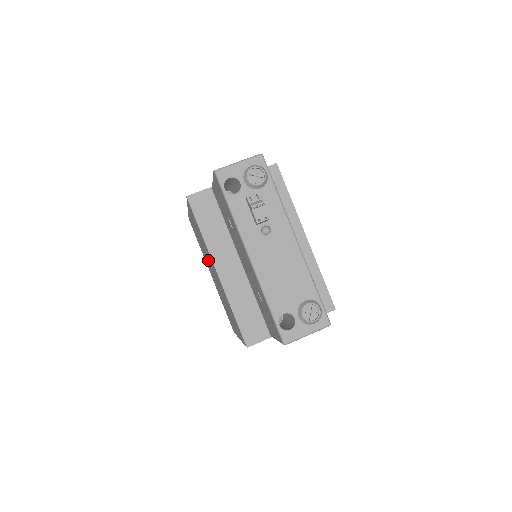
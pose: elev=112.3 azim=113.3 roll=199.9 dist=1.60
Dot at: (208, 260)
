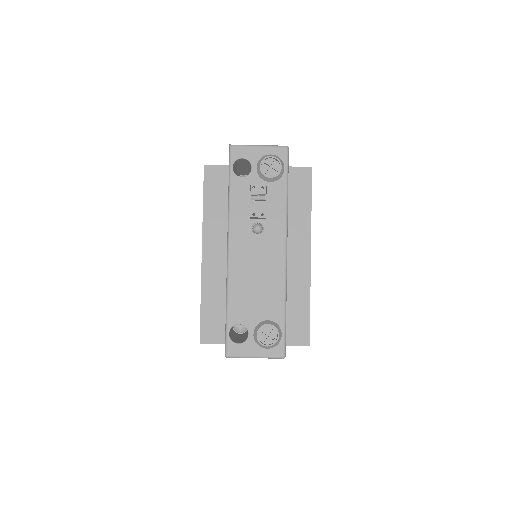
Dot at: occluded
